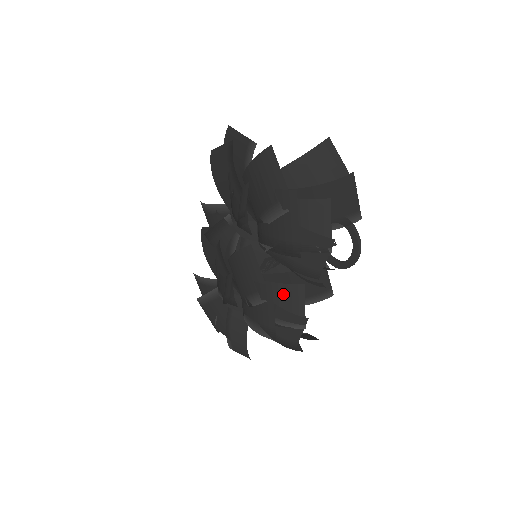
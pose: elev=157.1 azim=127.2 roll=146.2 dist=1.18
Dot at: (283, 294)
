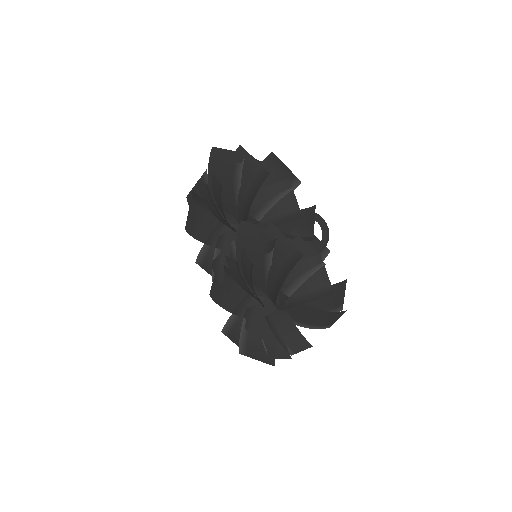
Dot at: occluded
